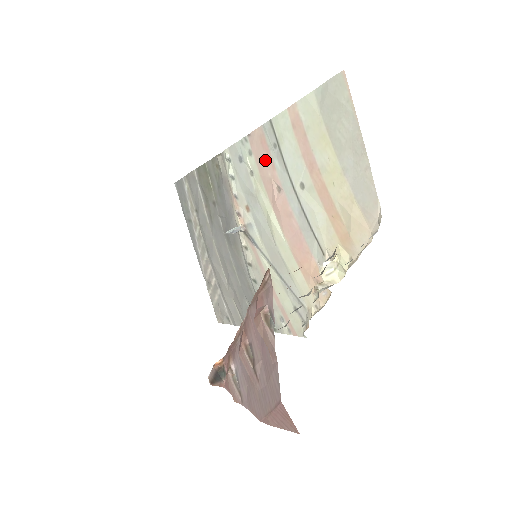
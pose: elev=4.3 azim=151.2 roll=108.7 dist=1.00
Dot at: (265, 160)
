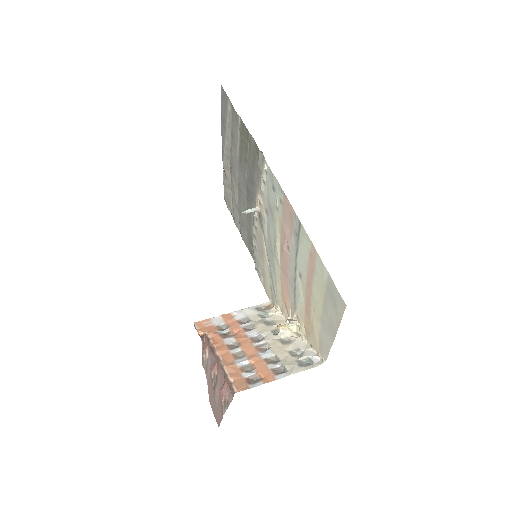
Dot at: (288, 224)
